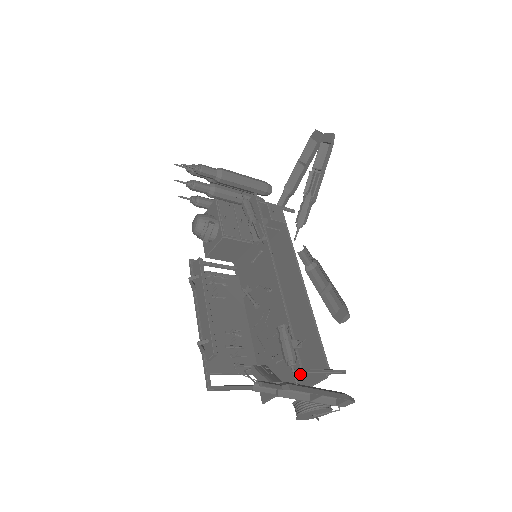
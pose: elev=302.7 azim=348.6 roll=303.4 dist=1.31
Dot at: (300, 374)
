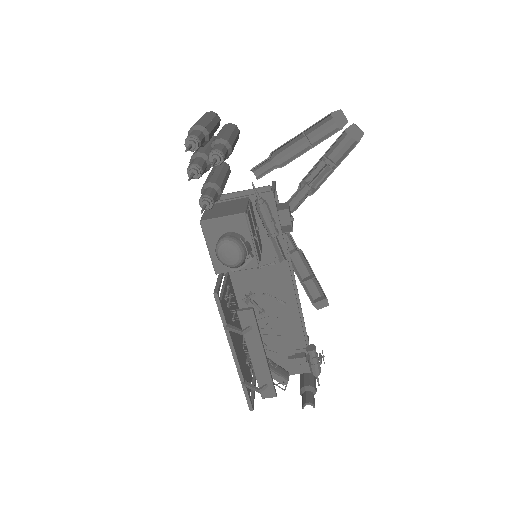
Dot at: (309, 369)
